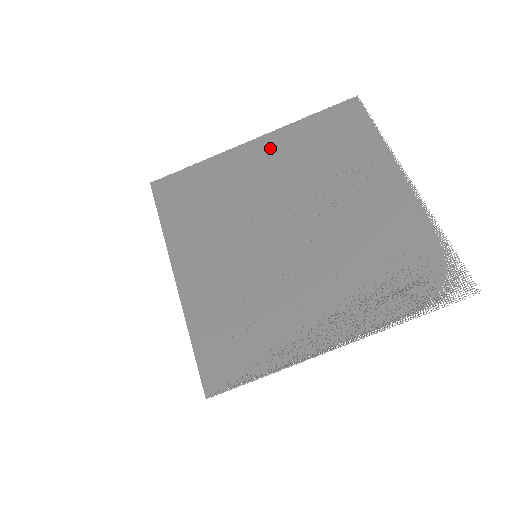
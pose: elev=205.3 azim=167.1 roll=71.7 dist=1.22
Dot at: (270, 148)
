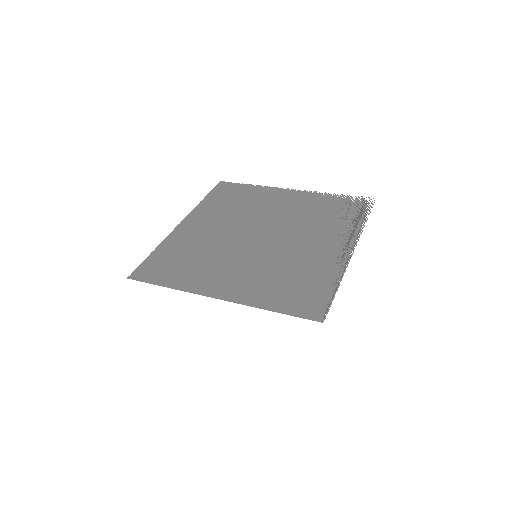
Dot at: (197, 220)
